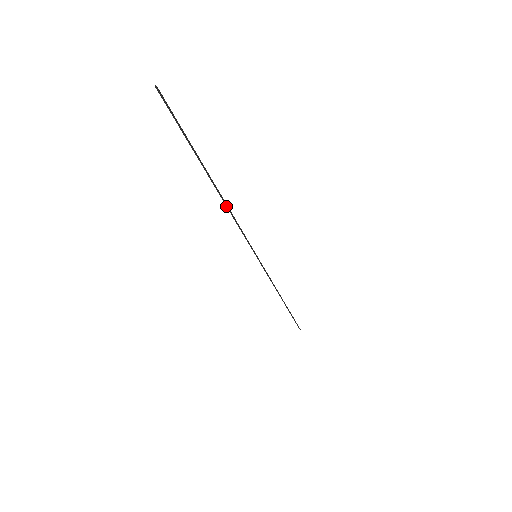
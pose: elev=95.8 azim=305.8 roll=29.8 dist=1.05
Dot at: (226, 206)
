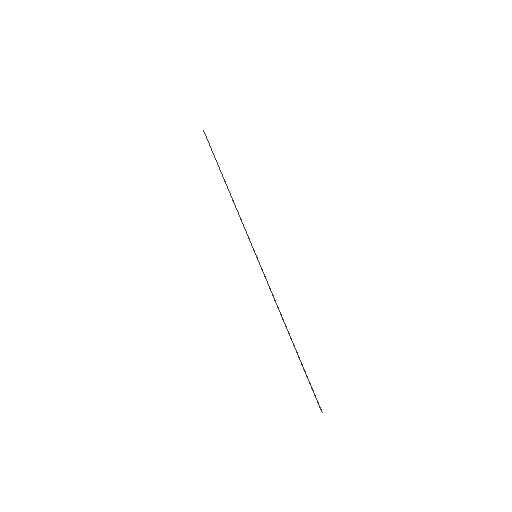
Dot at: occluded
